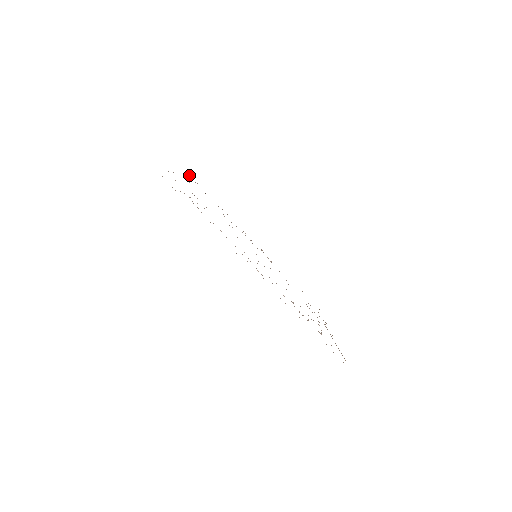
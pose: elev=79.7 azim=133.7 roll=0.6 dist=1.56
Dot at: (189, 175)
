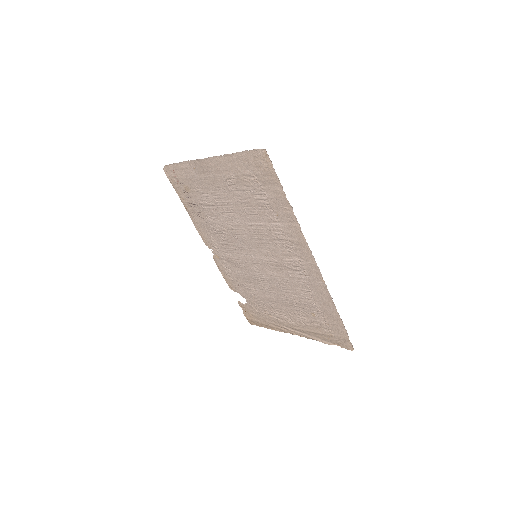
Dot at: (166, 170)
